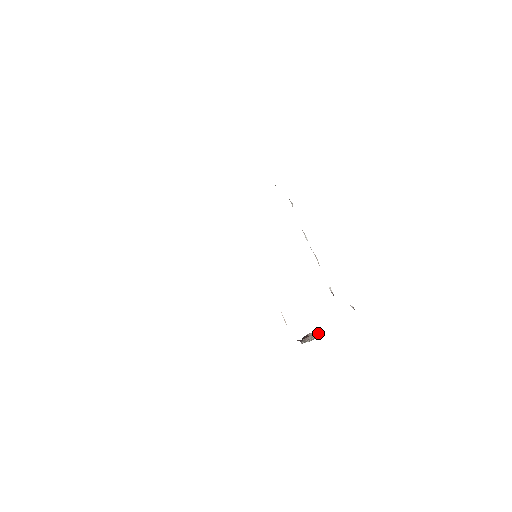
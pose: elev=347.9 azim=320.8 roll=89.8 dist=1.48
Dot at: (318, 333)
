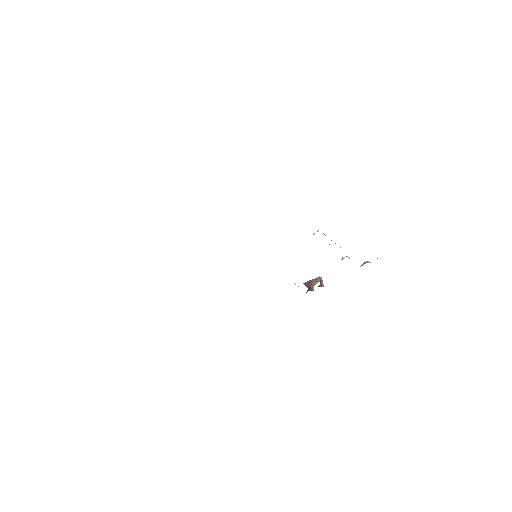
Dot at: (321, 277)
